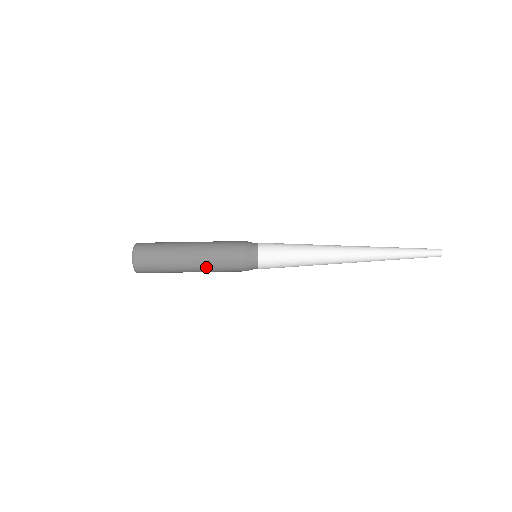
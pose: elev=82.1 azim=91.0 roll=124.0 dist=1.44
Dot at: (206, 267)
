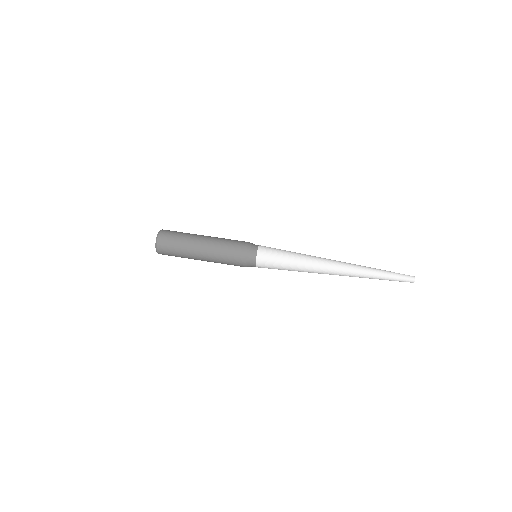
Dot at: (213, 258)
